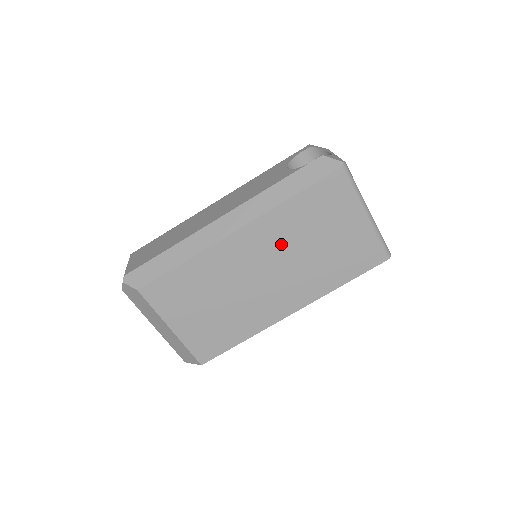
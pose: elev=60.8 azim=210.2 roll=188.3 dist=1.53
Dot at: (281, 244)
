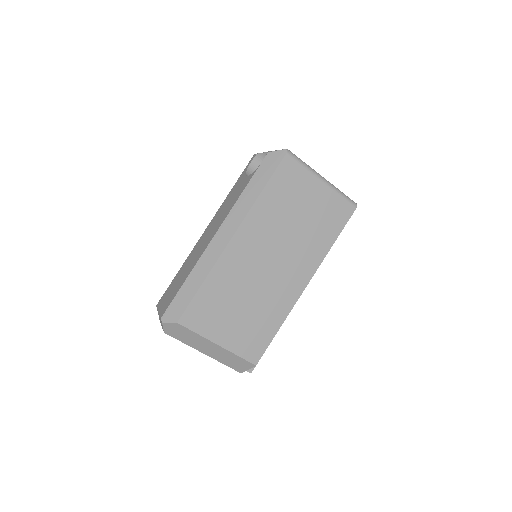
Dot at: (271, 233)
